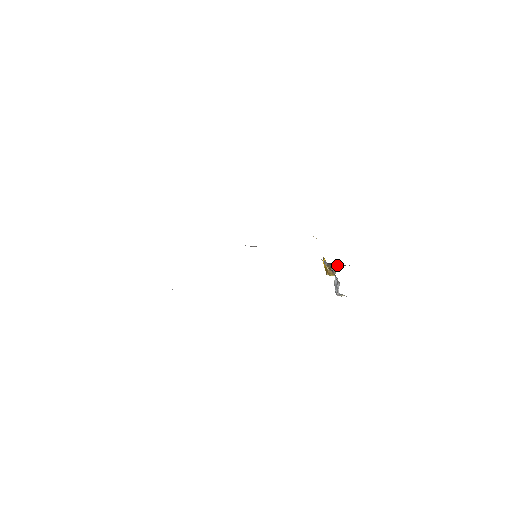
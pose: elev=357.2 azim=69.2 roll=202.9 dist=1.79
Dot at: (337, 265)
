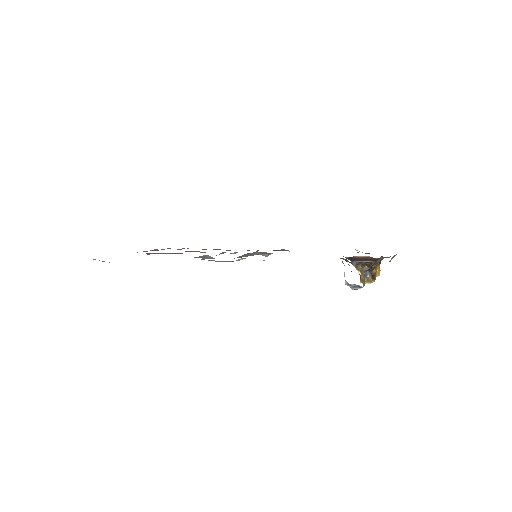
Dot at: (369, 264)
